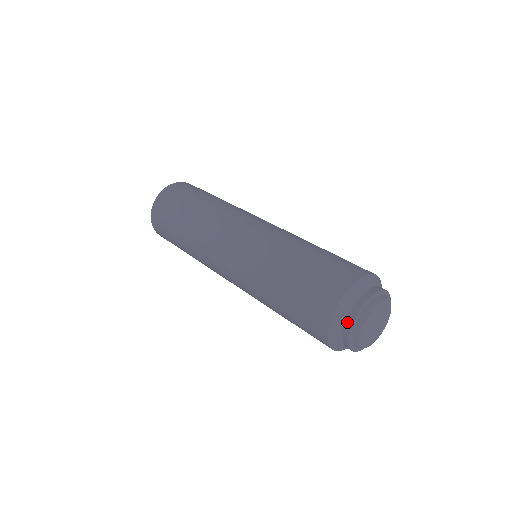
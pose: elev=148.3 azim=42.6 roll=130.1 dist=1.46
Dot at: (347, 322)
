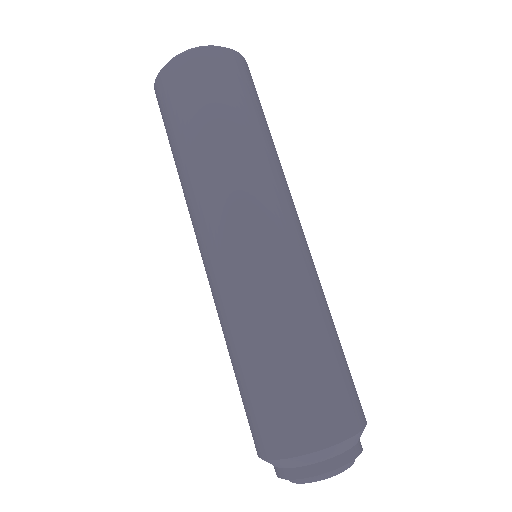
Dot at: occluded
